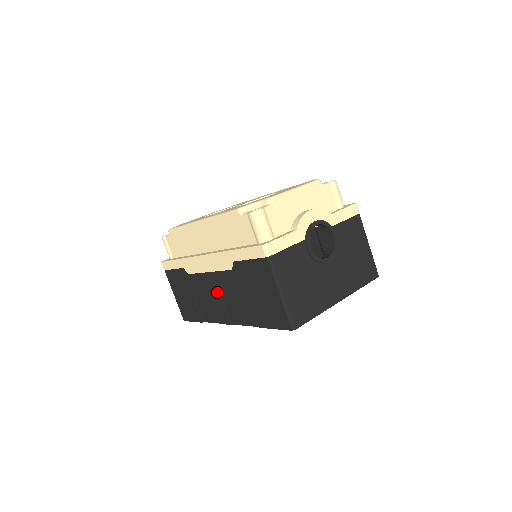
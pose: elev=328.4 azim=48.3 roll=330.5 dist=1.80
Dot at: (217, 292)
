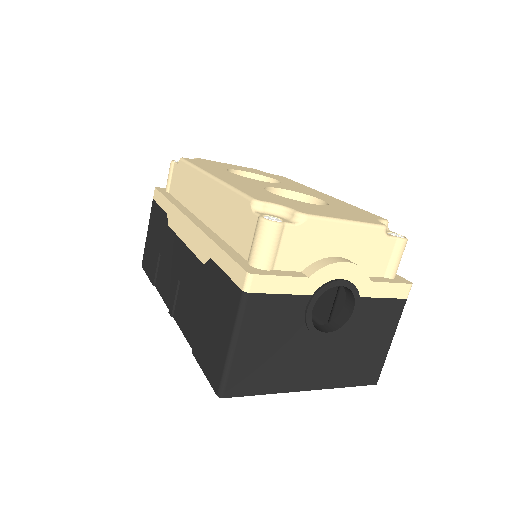
Dot at: (179, 271)
